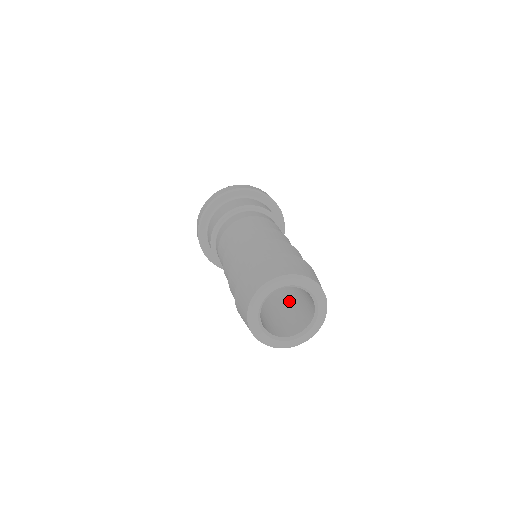
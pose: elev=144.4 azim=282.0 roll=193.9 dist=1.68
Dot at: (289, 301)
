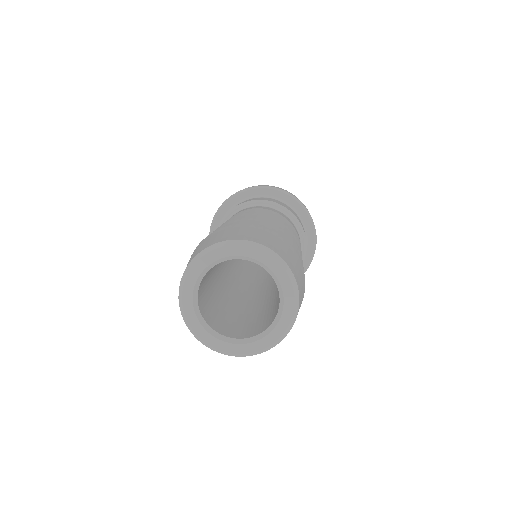
Dot at: (266, 305)
